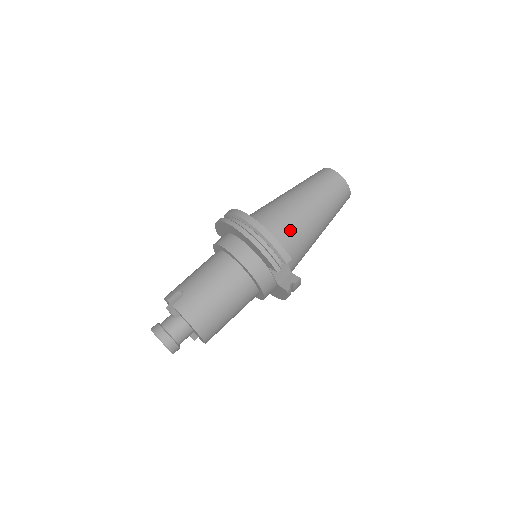
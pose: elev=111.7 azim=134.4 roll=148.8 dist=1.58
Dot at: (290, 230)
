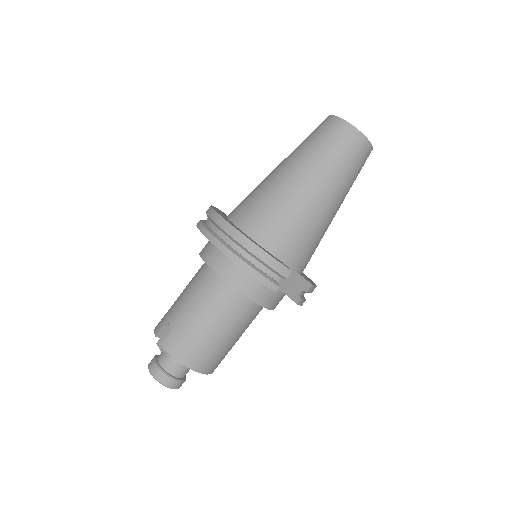
Dot at: (287, 226)
